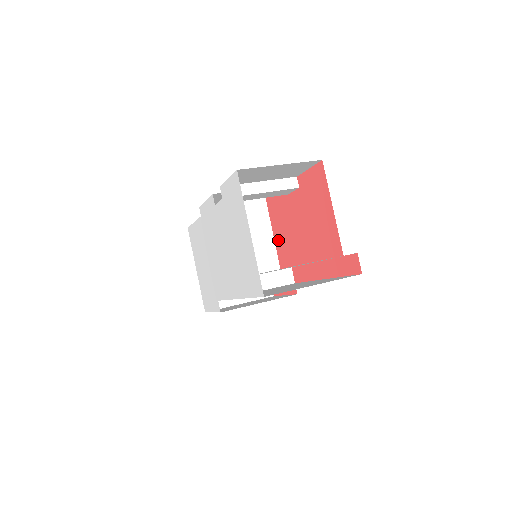
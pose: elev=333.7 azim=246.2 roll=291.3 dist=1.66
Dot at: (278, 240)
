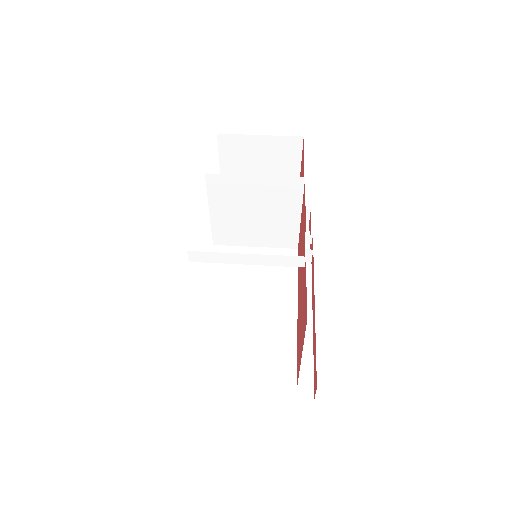
Dot at: (300, 232)
